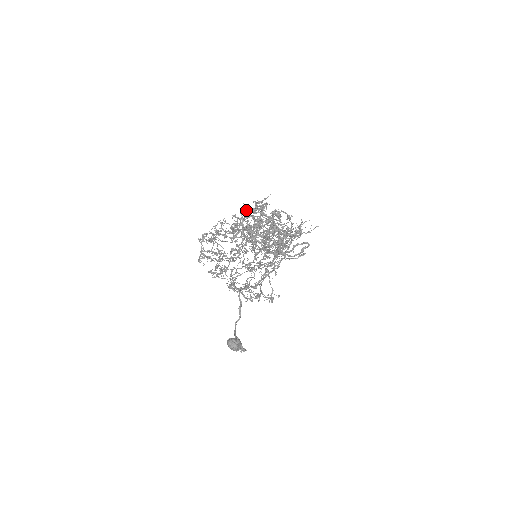
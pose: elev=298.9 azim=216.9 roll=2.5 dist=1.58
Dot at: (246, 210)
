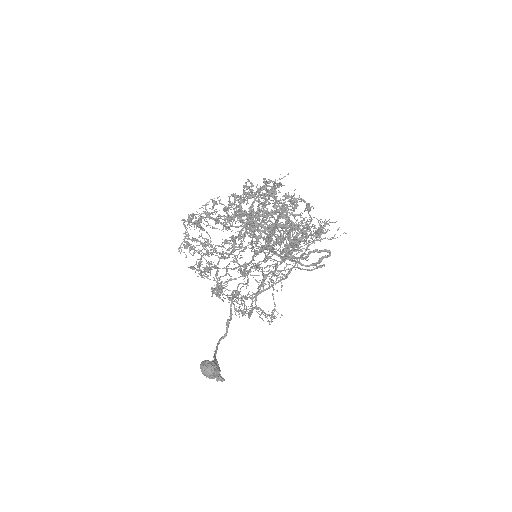
Dot at: (248, 186)
